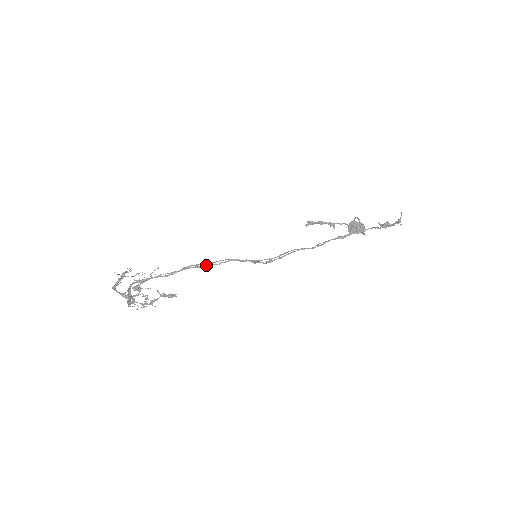
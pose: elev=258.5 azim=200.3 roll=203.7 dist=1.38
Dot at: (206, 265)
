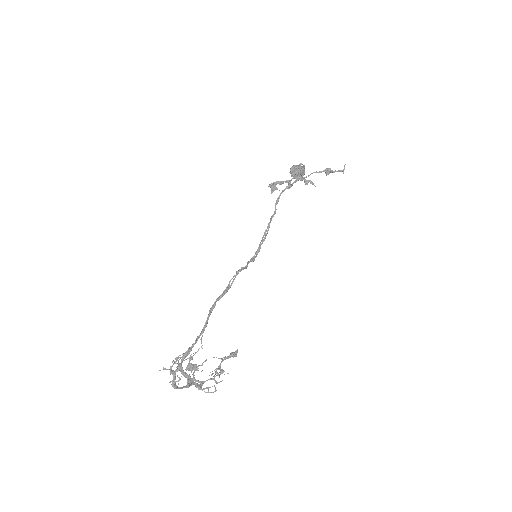
Dot at: (224, 293)
